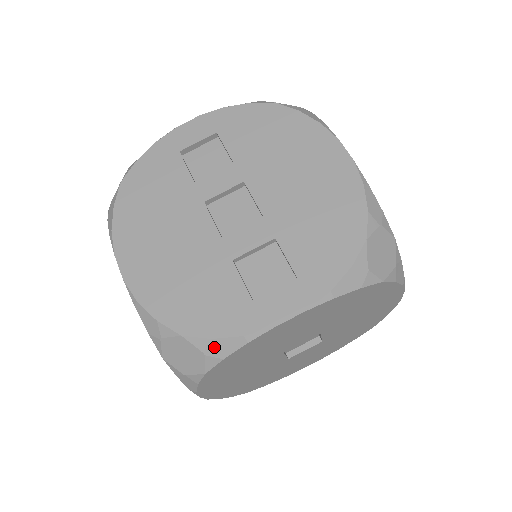
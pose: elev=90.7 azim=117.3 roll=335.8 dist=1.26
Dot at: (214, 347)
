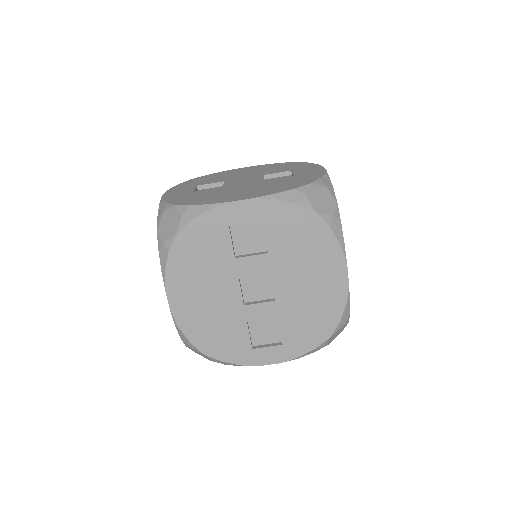
Dot at: (222, 362)
